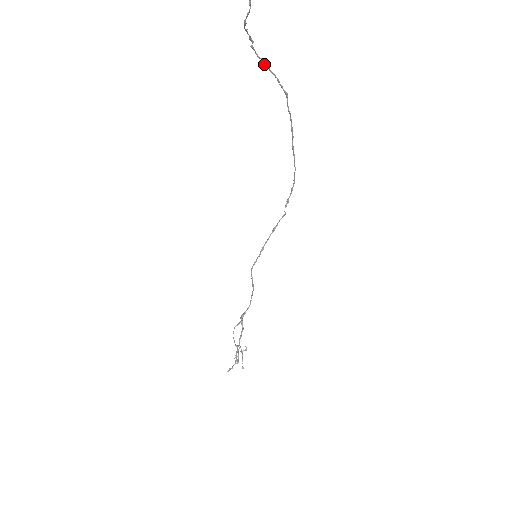
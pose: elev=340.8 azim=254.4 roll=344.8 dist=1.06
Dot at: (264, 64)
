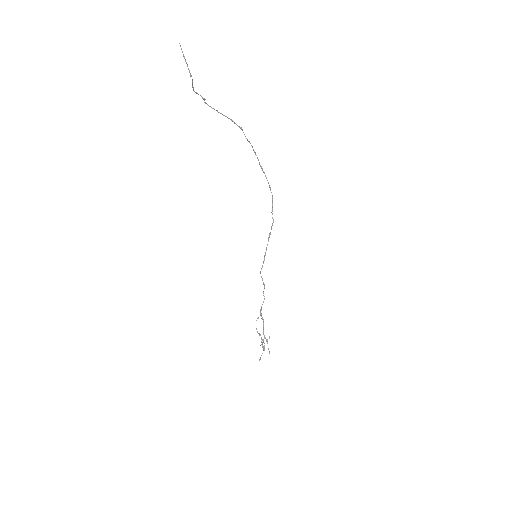
Dot at: (218, 112)
